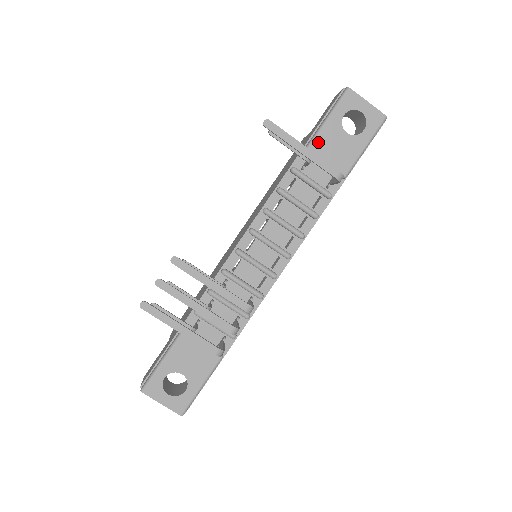
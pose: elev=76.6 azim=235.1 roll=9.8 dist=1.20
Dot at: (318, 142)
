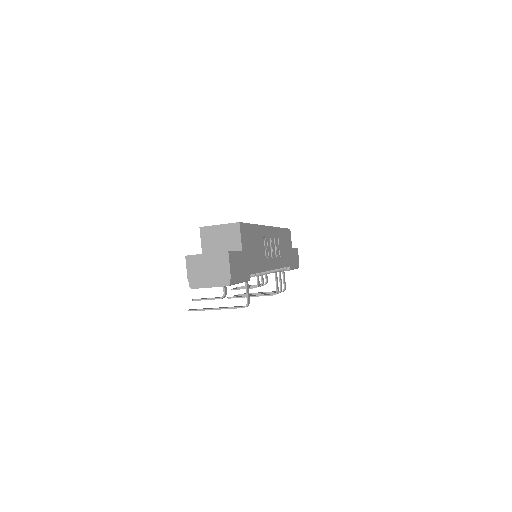
Dot at: occluded
